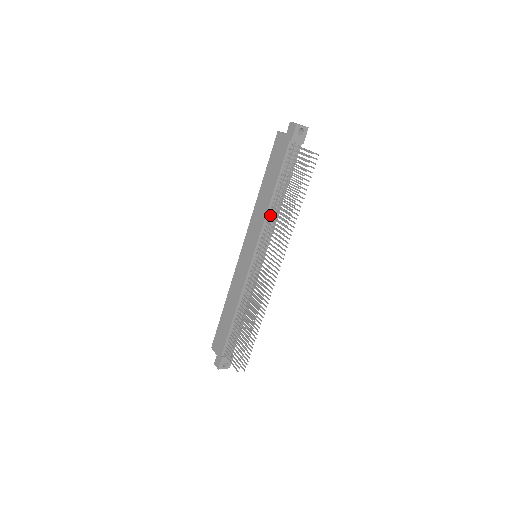
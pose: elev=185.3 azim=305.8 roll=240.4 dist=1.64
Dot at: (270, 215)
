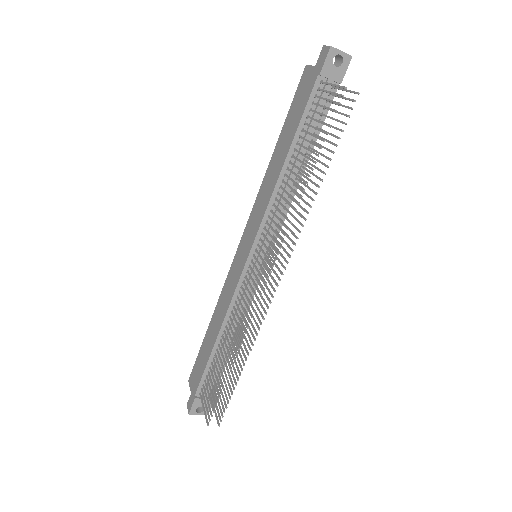
Dot at: (278, 193)
